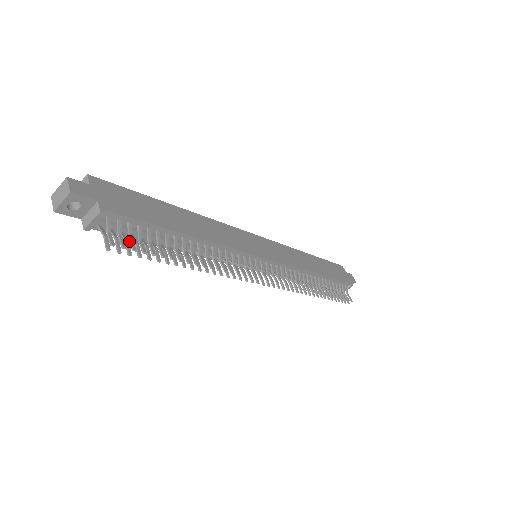
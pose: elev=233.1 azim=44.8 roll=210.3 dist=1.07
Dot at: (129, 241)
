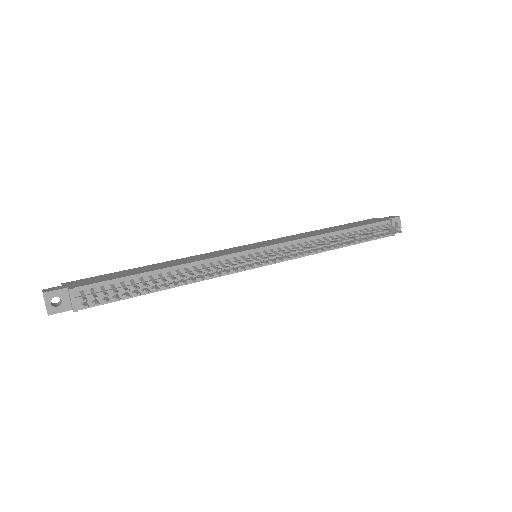
Dot at: occluded
